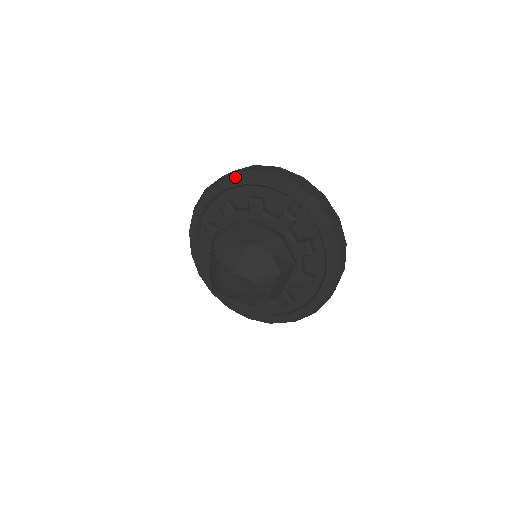
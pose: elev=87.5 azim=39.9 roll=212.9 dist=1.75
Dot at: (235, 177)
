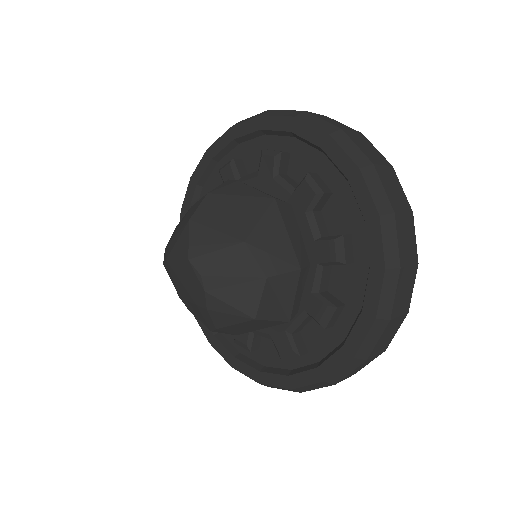
Dot at: (317, 127)
